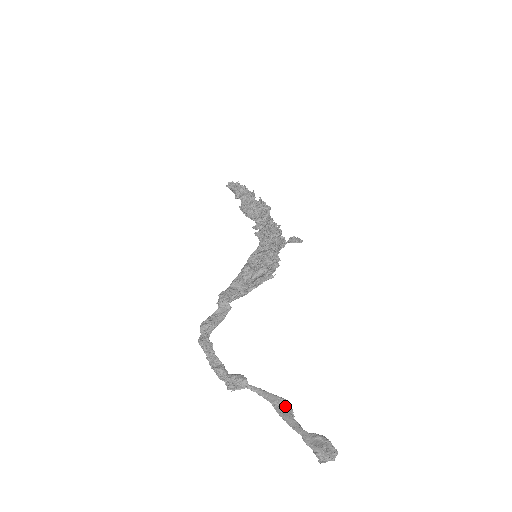
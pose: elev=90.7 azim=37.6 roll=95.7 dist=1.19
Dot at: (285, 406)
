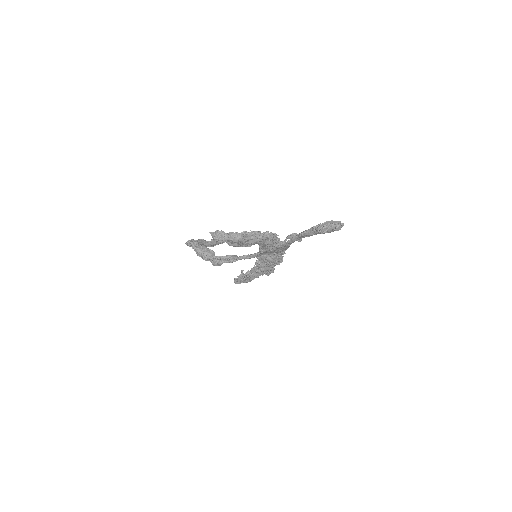
Dot at: (280, 249)
